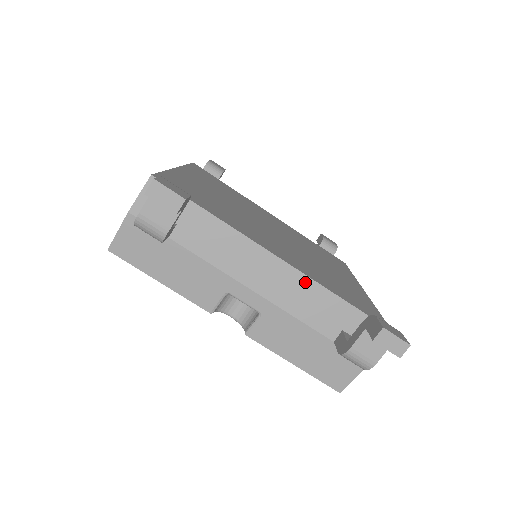
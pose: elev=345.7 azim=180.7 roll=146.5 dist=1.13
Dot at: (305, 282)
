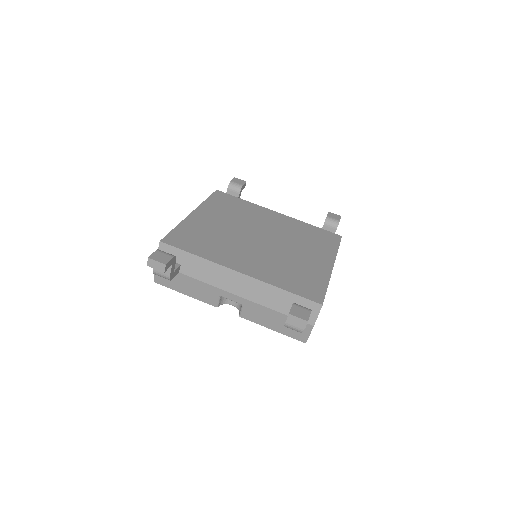
Dot at: (260, 284)
